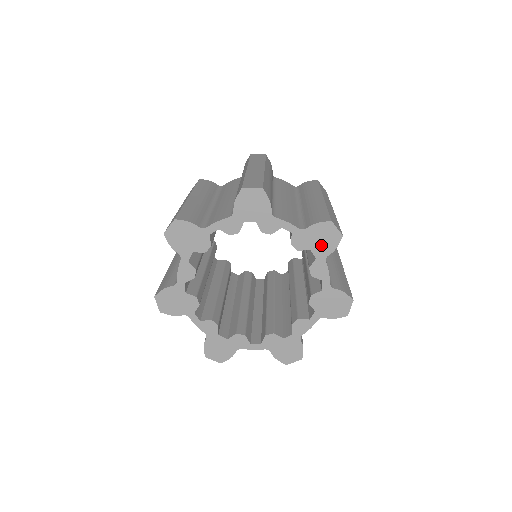
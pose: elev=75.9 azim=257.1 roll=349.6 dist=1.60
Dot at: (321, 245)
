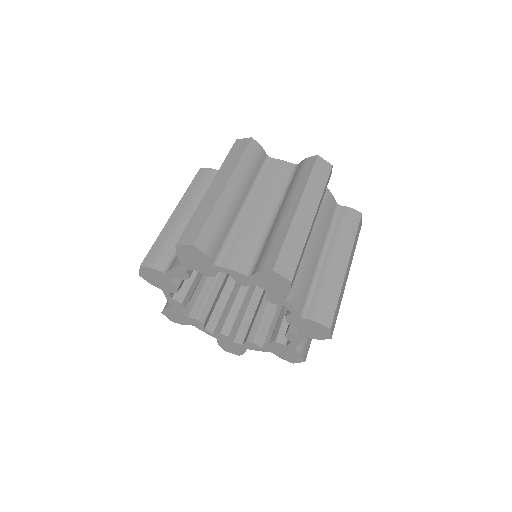
Dot at: (309, 331)
